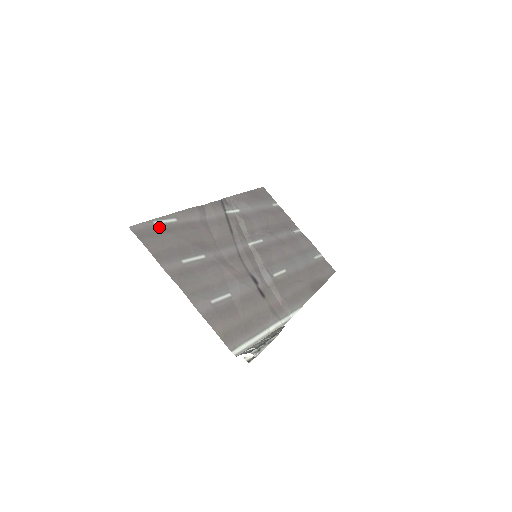
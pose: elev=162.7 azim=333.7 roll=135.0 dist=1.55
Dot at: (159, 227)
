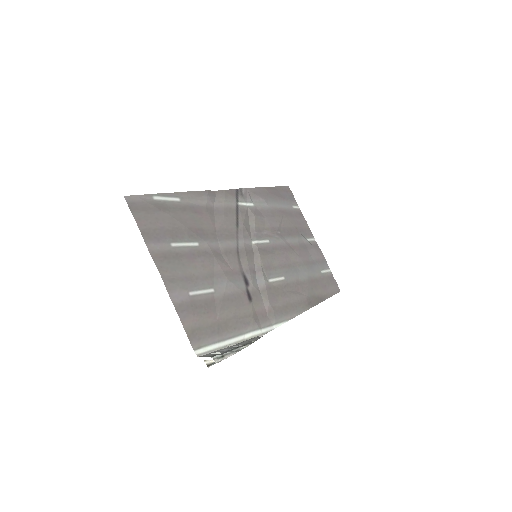
Dot at: (158, 203)
